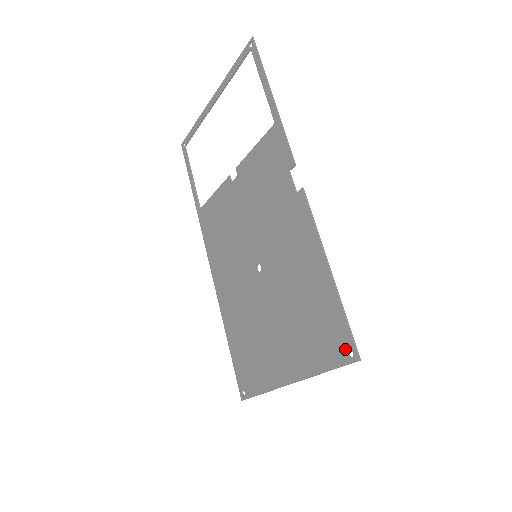
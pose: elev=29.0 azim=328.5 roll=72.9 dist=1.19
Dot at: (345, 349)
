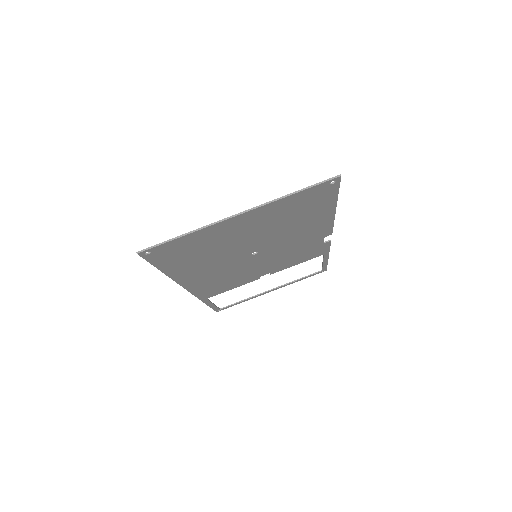
Dot at: (328, 185)
